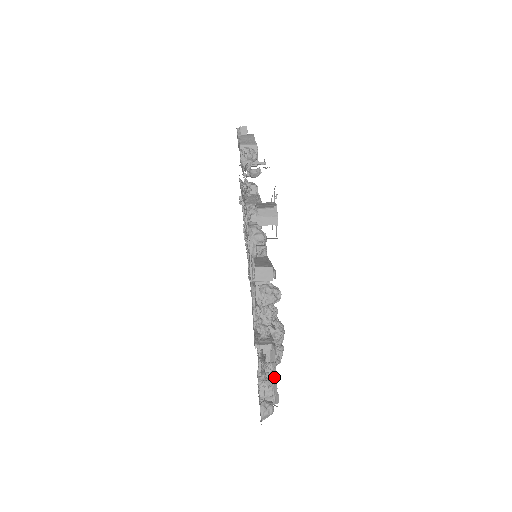
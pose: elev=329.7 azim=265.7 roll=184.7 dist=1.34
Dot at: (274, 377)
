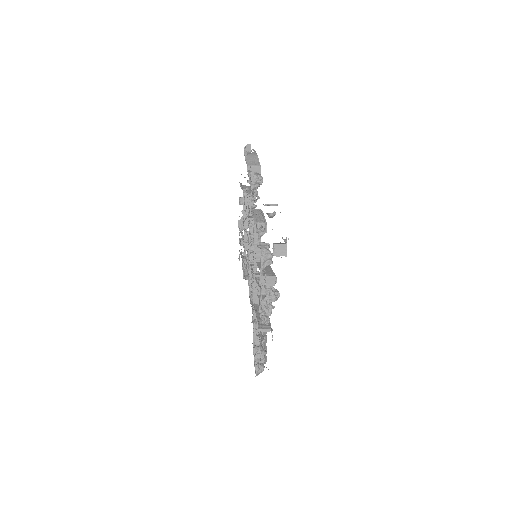
Dot at: (265, 346)
